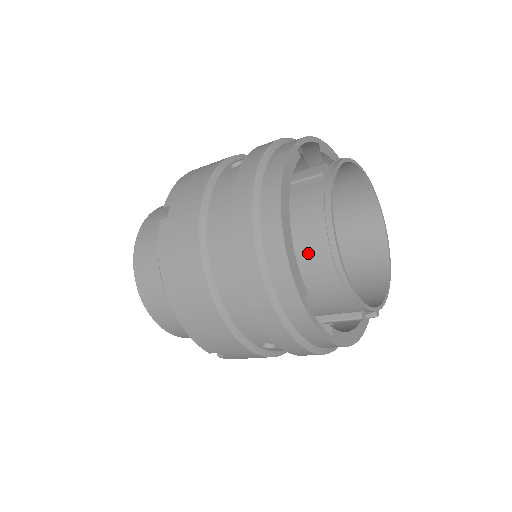
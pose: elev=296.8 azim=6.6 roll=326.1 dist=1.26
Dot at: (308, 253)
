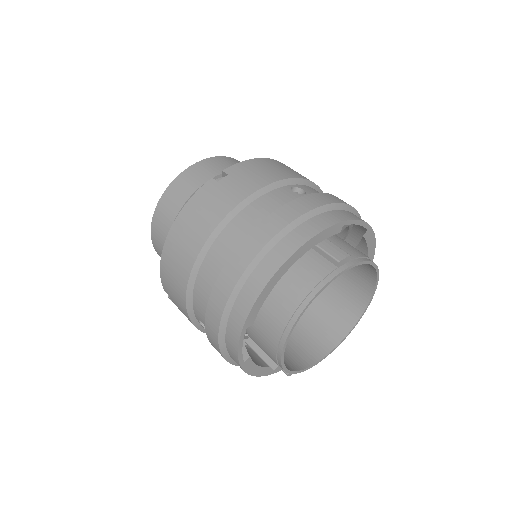
Dot at: (278, 302)
